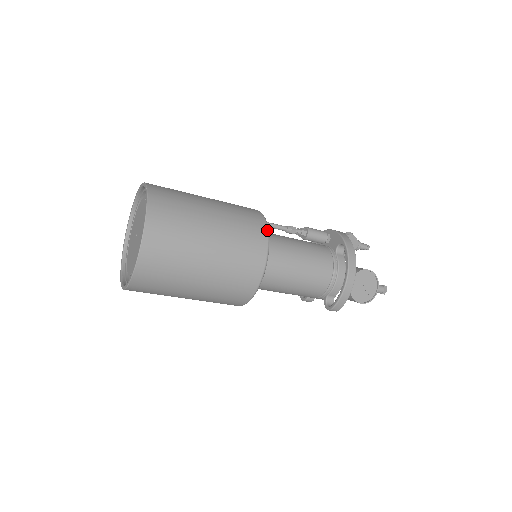
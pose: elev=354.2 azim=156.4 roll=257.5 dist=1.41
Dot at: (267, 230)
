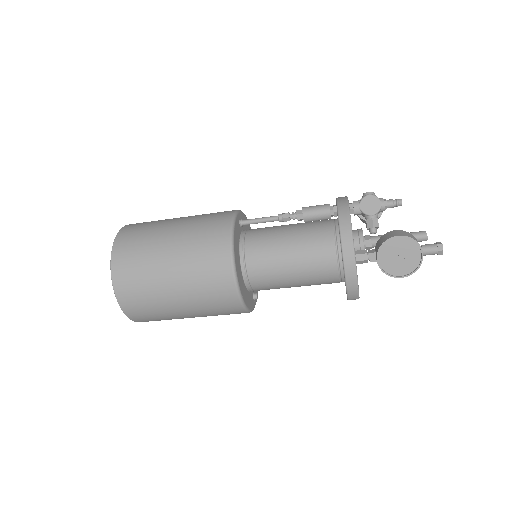
Dot at: (230, 244)
